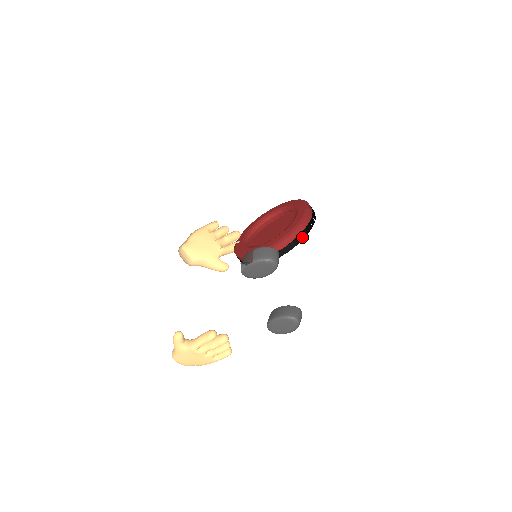
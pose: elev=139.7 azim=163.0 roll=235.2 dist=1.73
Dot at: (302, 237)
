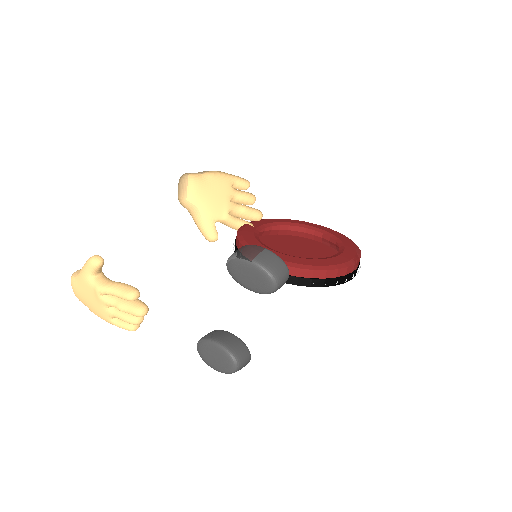
Dot at: (326, 283)
